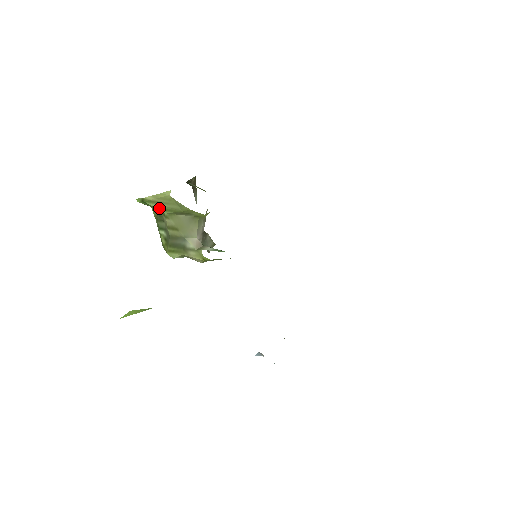
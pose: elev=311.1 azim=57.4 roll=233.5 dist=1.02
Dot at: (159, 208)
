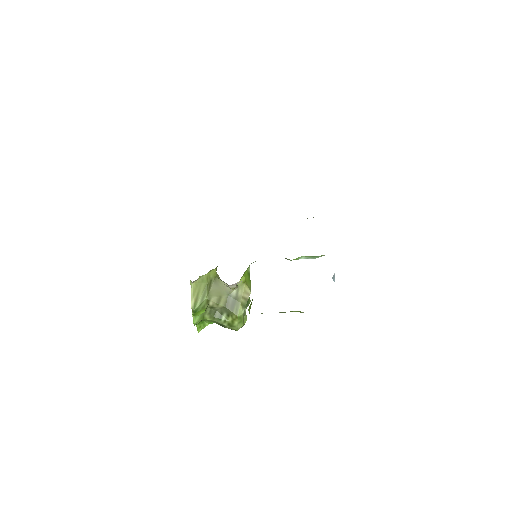
Dot at: (201, 301)
